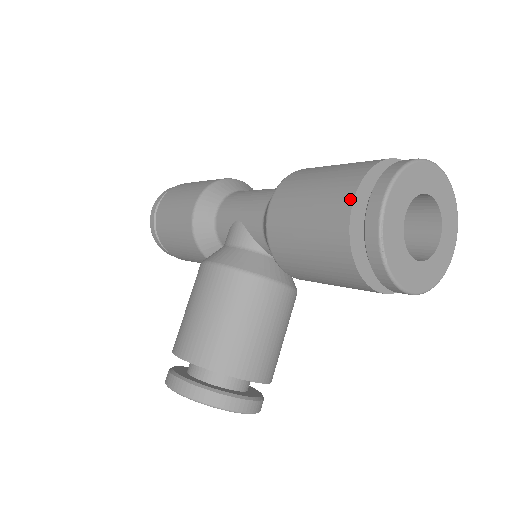
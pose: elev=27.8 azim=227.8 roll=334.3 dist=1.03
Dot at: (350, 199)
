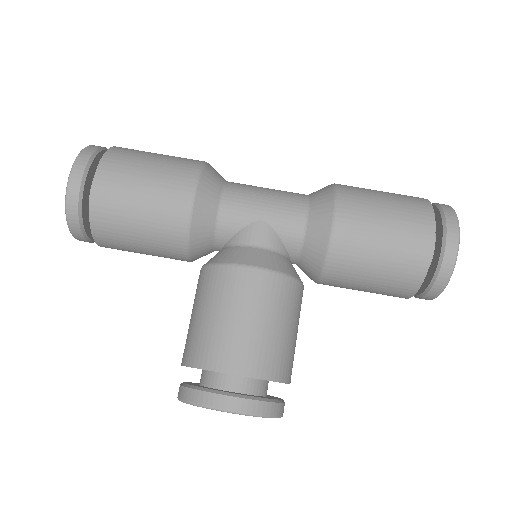
Dot at: (432, 232)
